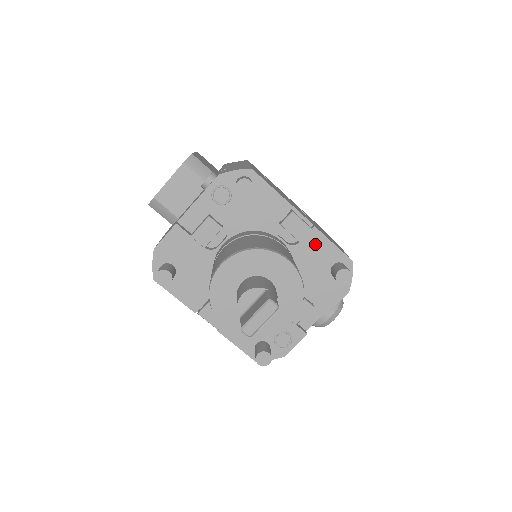
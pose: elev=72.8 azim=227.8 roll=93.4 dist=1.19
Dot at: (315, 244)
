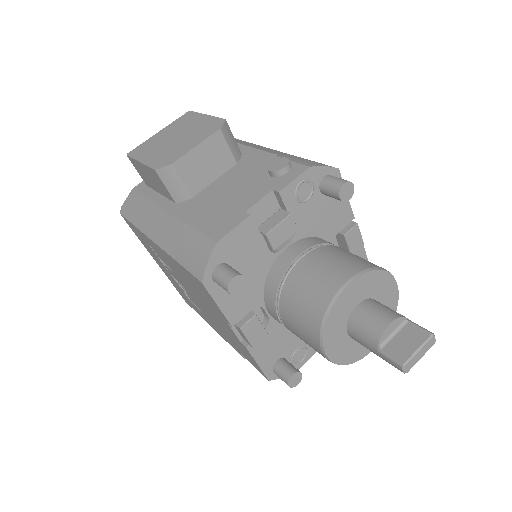
Dot at: occluded
